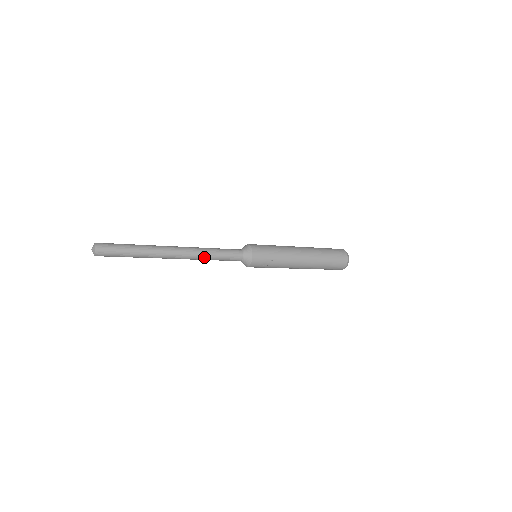
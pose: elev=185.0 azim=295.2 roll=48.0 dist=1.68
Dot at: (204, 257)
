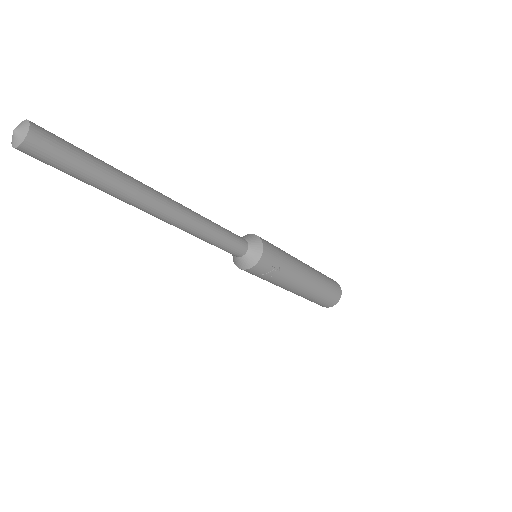
Dot at: (201, 231)
